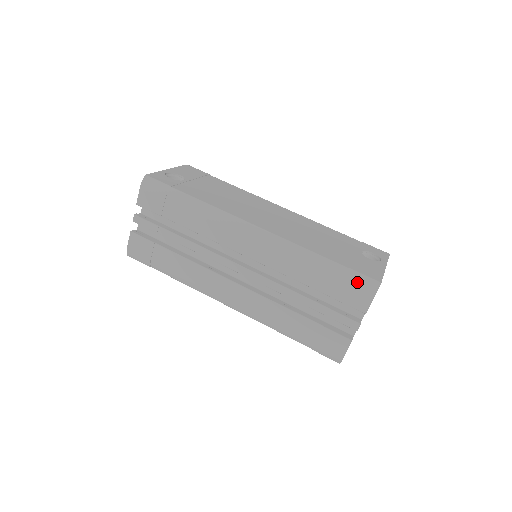
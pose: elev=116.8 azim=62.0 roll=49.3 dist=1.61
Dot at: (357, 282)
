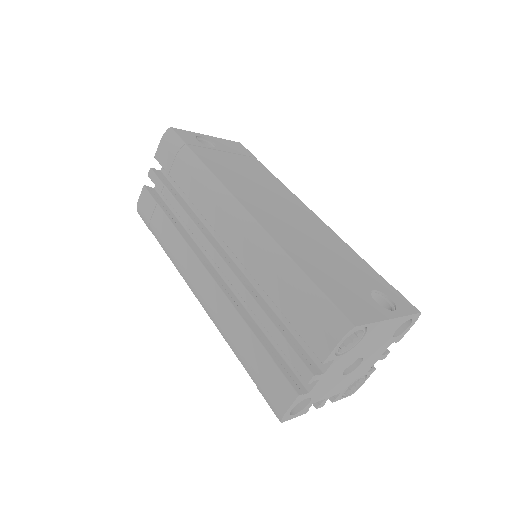
Dot at: (324, 314)
